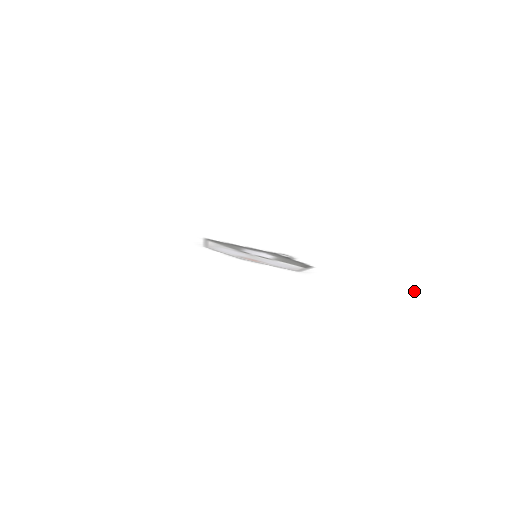
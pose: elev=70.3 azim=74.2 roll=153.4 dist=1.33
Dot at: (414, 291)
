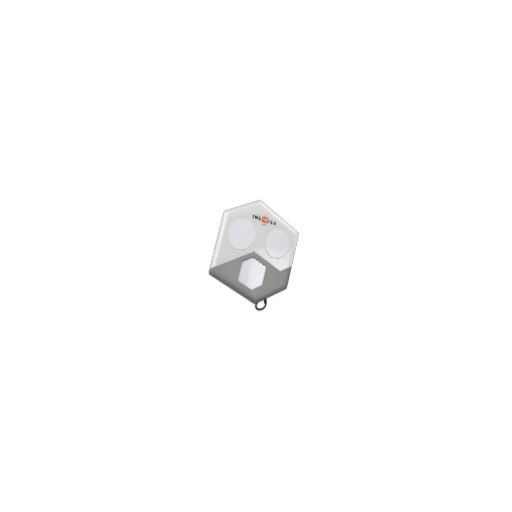
Dot at: occluded
